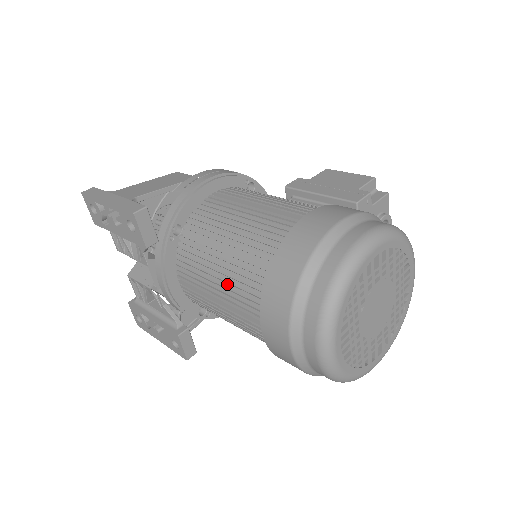
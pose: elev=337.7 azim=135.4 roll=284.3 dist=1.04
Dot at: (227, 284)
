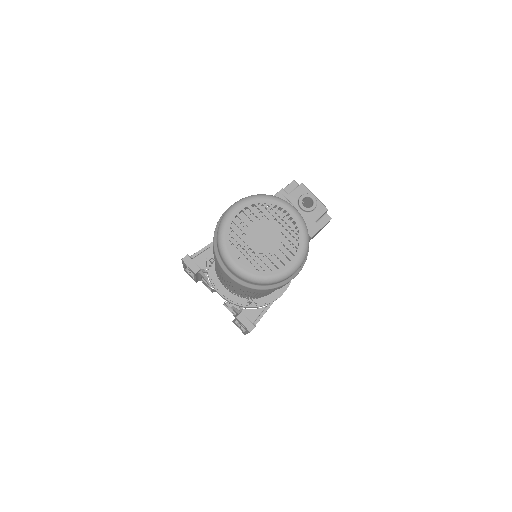
Dot at: (218, 268)
